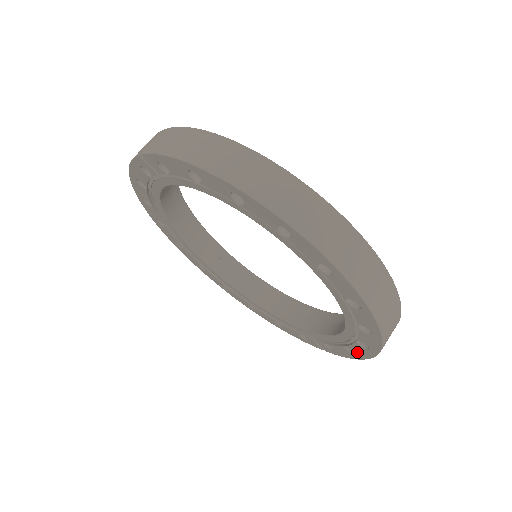
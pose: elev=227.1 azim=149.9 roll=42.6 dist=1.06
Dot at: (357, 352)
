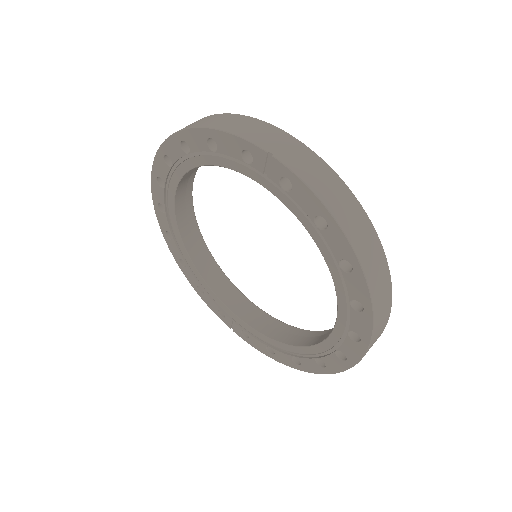
Dot at: (278, 356)
